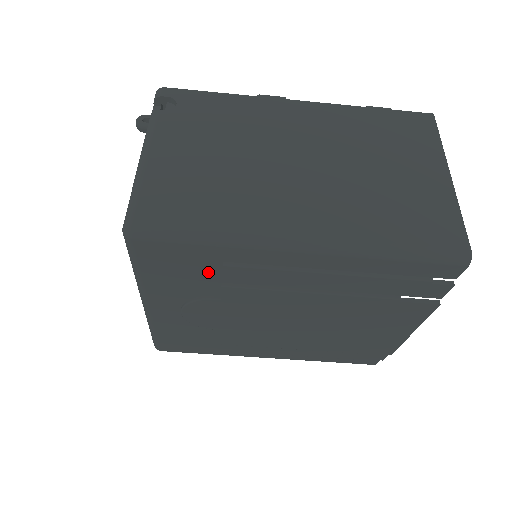
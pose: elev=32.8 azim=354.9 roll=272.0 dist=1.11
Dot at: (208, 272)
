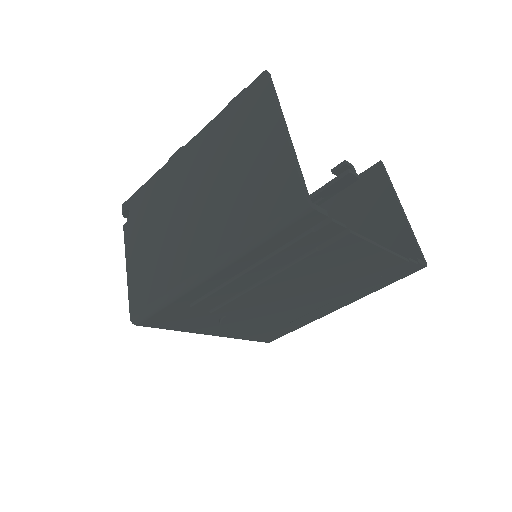
Dot at: (196, 311)
